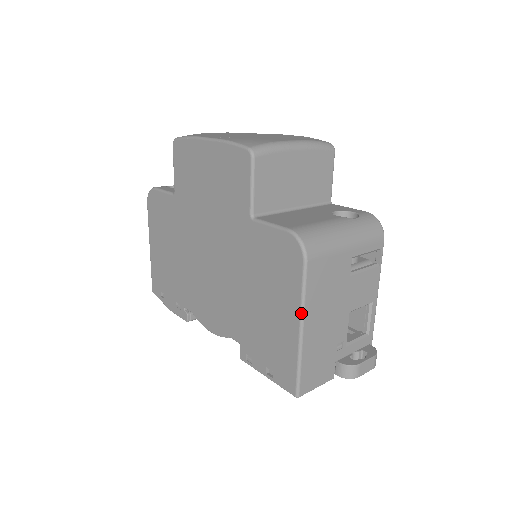
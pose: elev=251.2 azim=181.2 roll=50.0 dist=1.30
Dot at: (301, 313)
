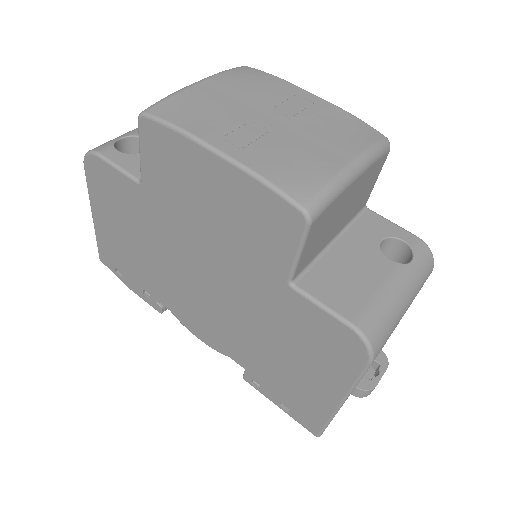
Dot at: (347, 395)
